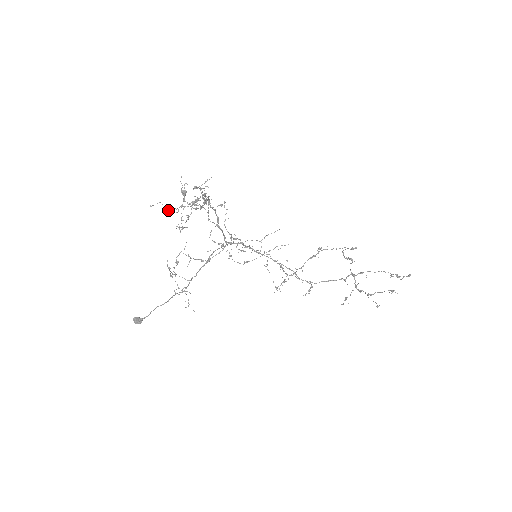
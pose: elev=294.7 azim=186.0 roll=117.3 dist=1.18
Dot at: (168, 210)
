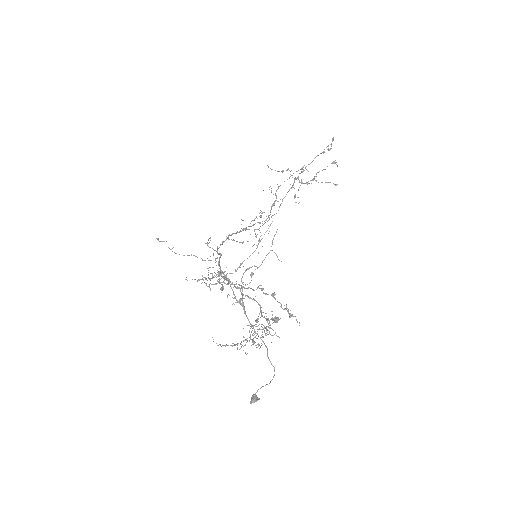
Dot at: occluded
